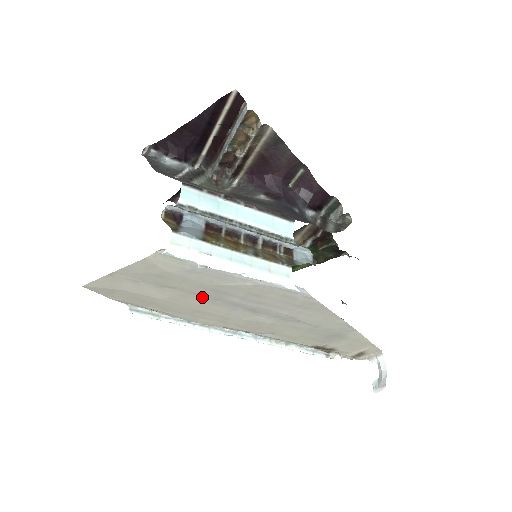
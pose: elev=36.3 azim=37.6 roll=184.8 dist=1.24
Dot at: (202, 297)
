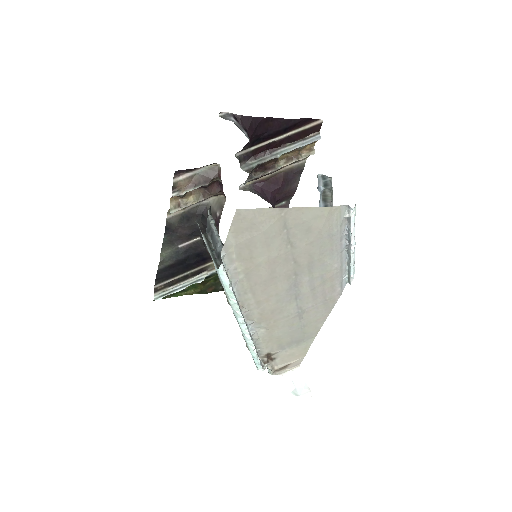
Dot at: (292, 267)
